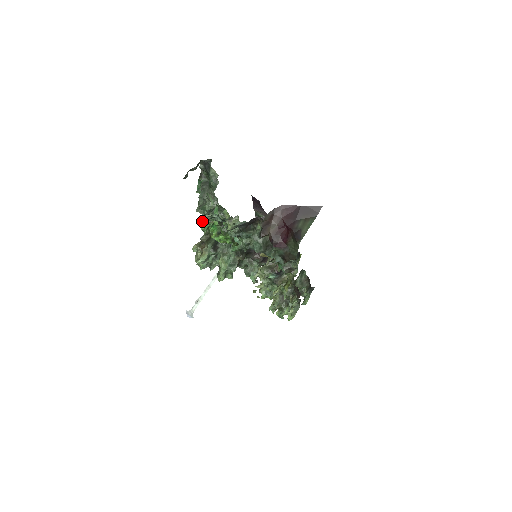
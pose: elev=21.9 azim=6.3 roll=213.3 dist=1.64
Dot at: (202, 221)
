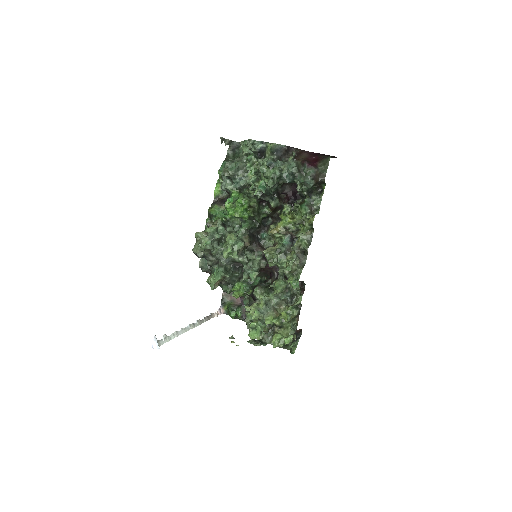
Dot at: (212, 208)
